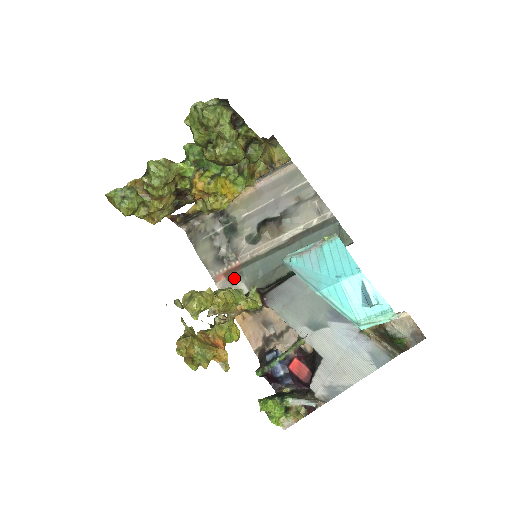
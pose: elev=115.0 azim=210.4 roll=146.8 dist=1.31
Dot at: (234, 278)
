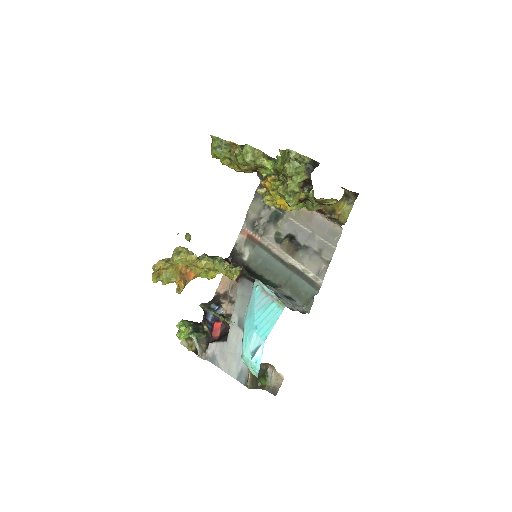
Dot at: (249, 244)
